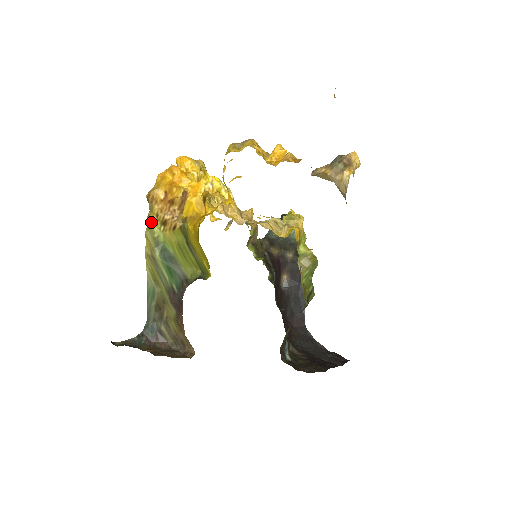
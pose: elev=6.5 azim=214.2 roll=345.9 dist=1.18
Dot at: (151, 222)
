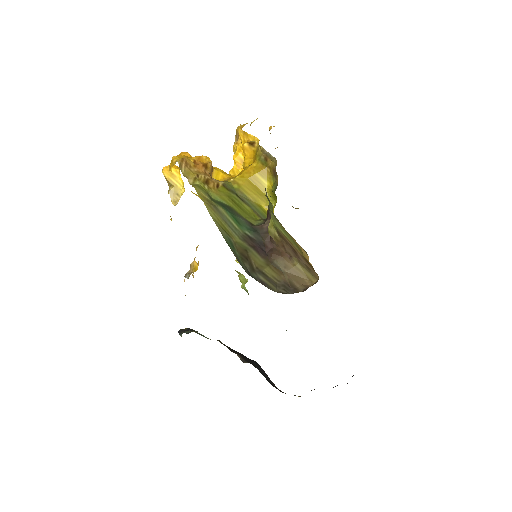
Dot at: (193, 181)
